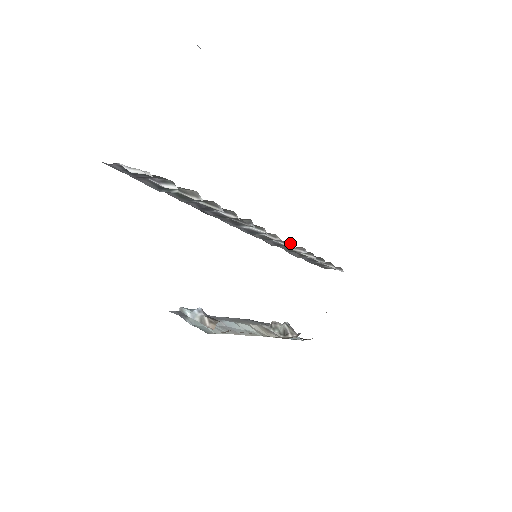
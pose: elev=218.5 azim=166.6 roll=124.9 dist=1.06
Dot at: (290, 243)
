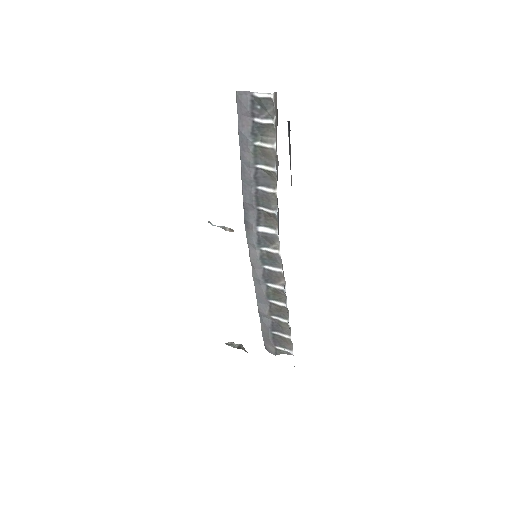
Dot at: (280, 266)
